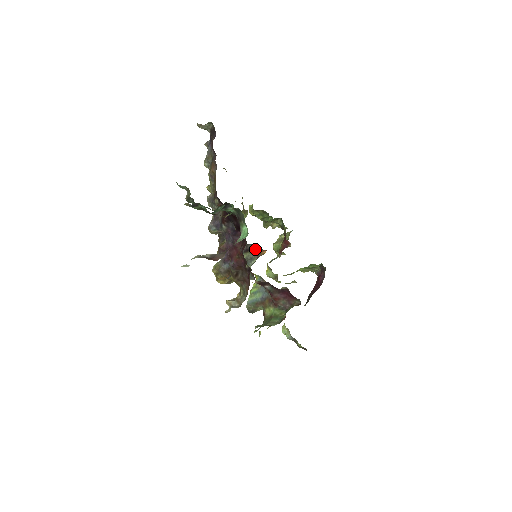
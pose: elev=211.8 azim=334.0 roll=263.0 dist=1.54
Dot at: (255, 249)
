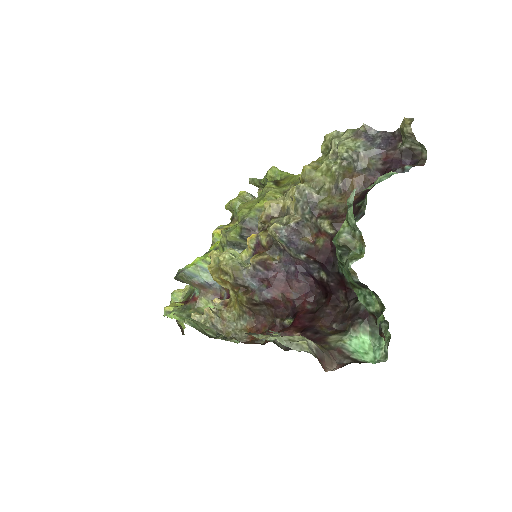
Dot at: occluded
